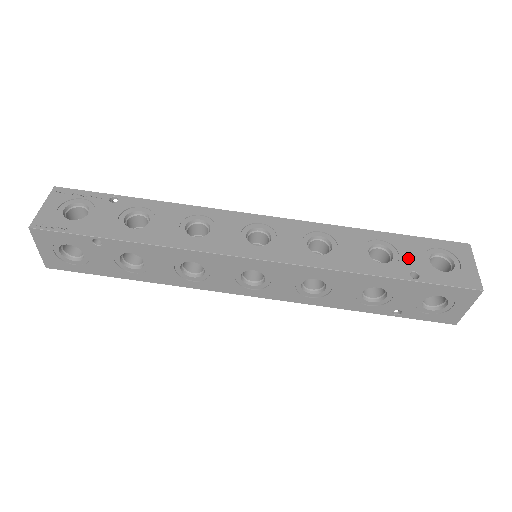
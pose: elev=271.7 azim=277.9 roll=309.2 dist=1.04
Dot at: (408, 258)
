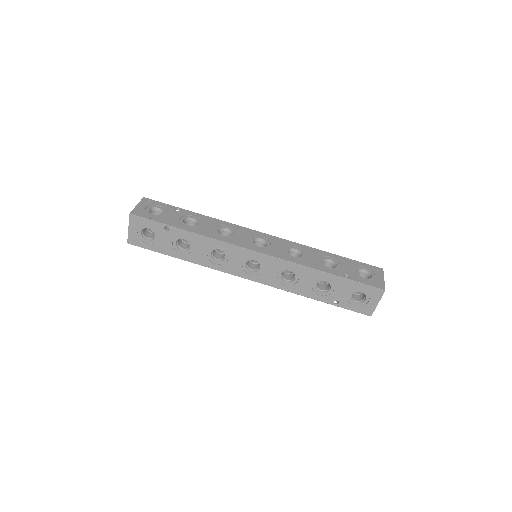
Dot at: (345, 268)
